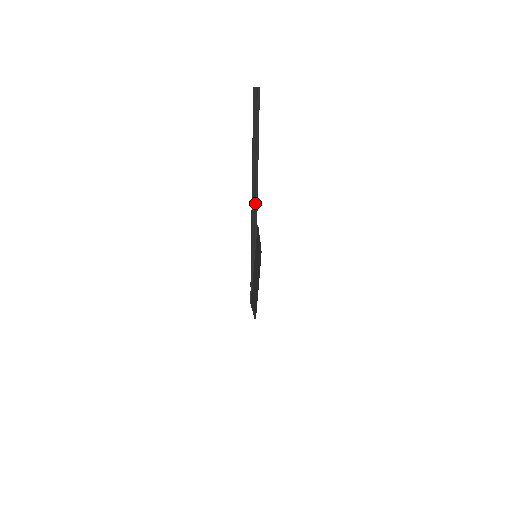
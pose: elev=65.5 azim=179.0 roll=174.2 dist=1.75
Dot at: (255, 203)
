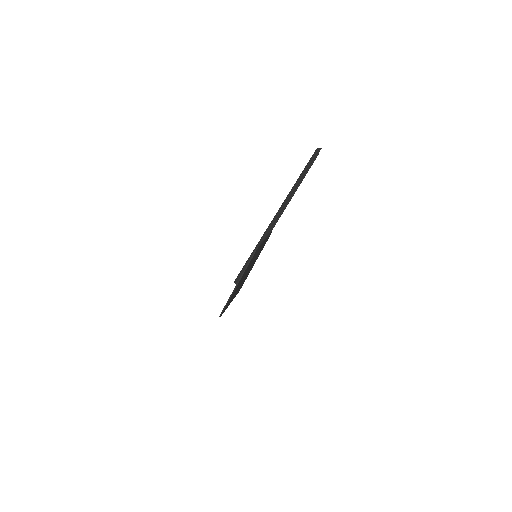
Dot at: (281, 212)
